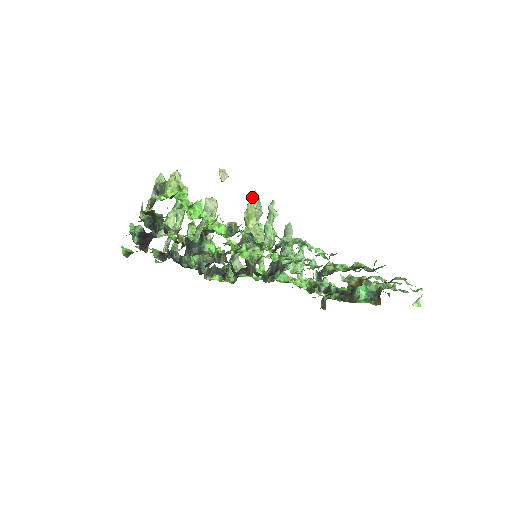
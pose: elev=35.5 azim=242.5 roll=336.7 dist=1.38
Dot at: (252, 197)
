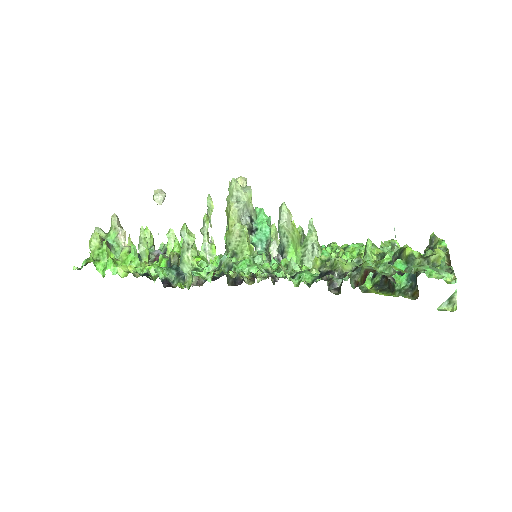
Dot at: (229, 189)
